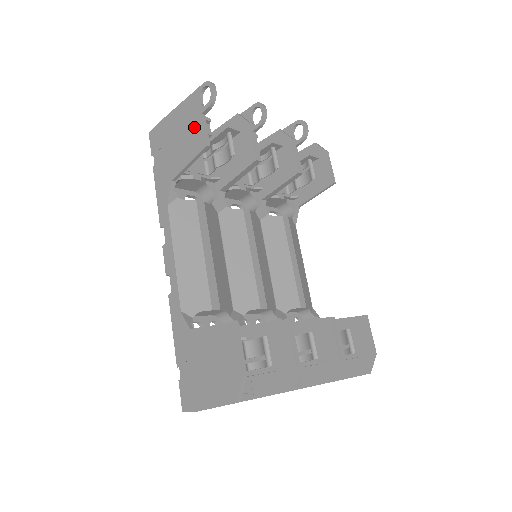
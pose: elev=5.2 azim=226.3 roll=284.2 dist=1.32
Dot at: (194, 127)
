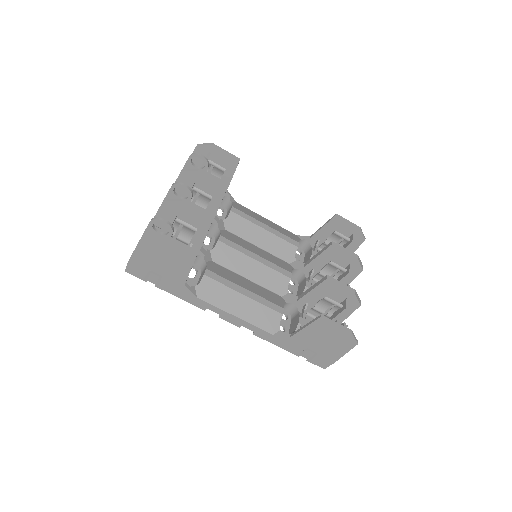
Dot at: (172, 249)
